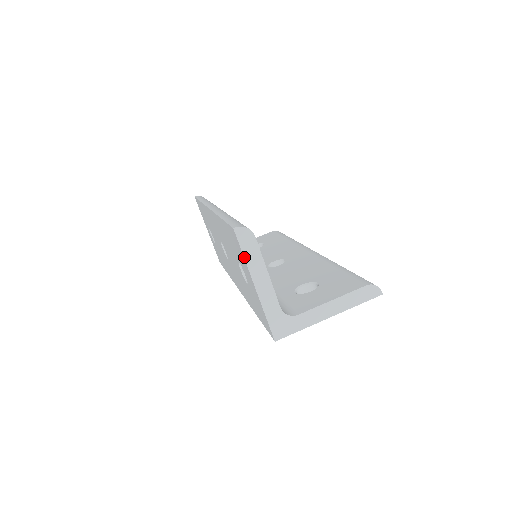
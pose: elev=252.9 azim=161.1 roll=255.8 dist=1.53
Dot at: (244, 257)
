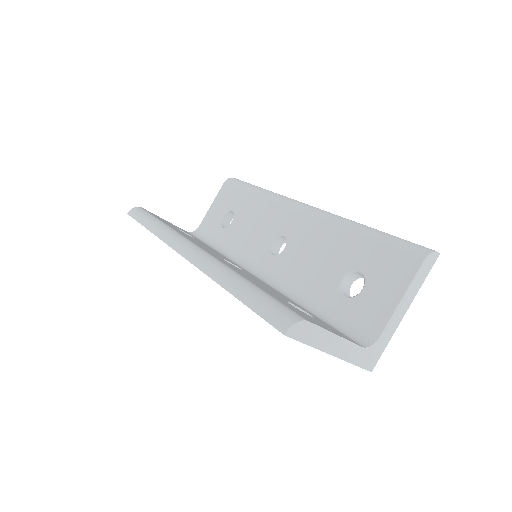
Dot at: occluded
